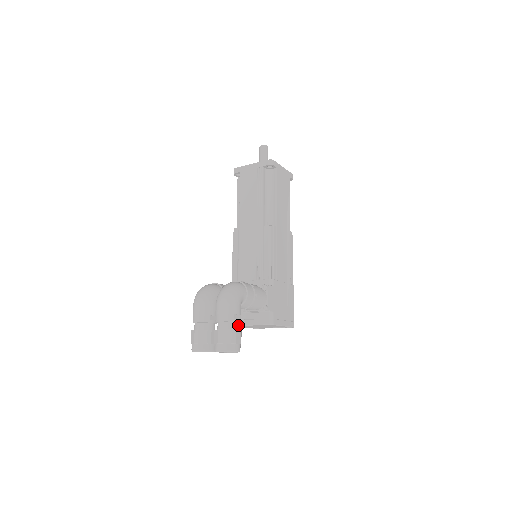
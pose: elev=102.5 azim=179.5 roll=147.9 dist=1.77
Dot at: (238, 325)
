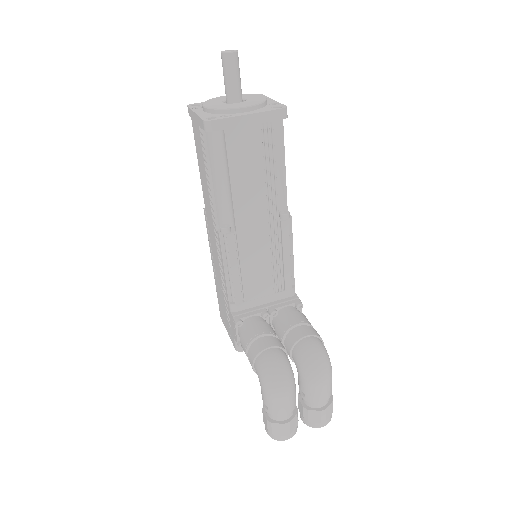
Dot at: occluded
